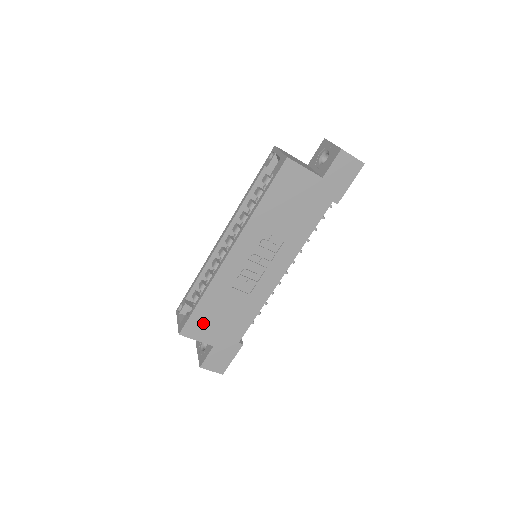
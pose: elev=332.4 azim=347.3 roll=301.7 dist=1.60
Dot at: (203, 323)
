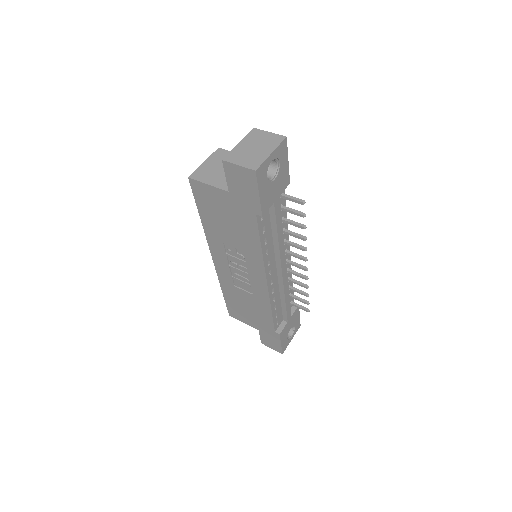
Dot at: (238, 311)
